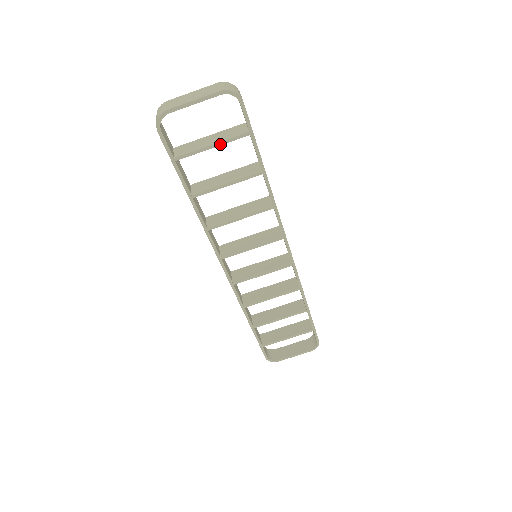
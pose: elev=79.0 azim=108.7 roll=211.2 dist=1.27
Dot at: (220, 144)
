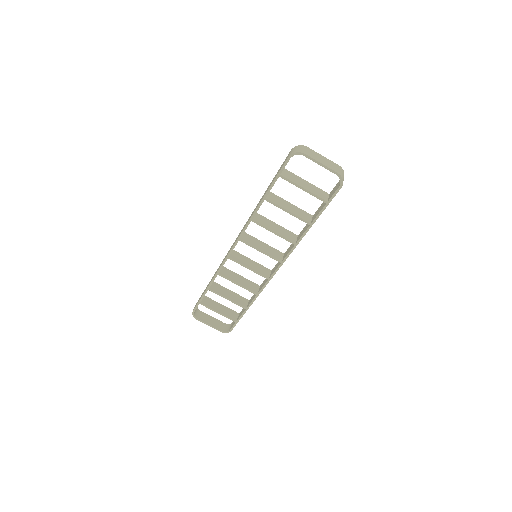
Dot at: (308, 192)
